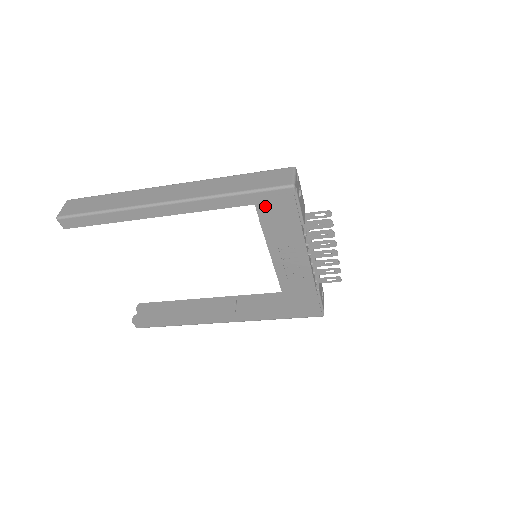
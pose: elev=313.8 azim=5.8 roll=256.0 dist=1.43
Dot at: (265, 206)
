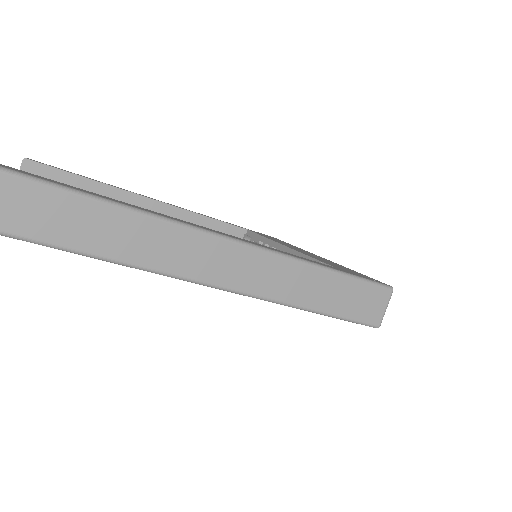
Dot at: occluded
